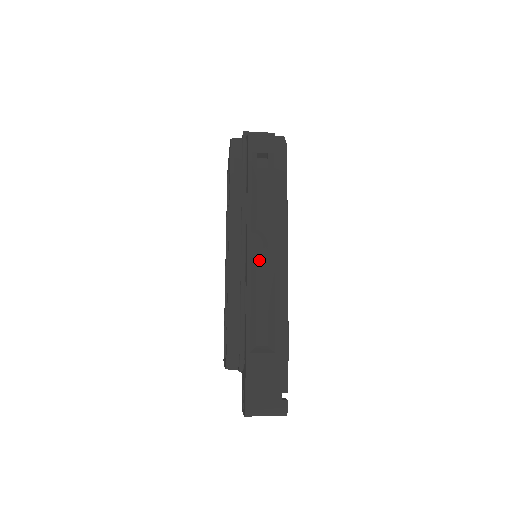
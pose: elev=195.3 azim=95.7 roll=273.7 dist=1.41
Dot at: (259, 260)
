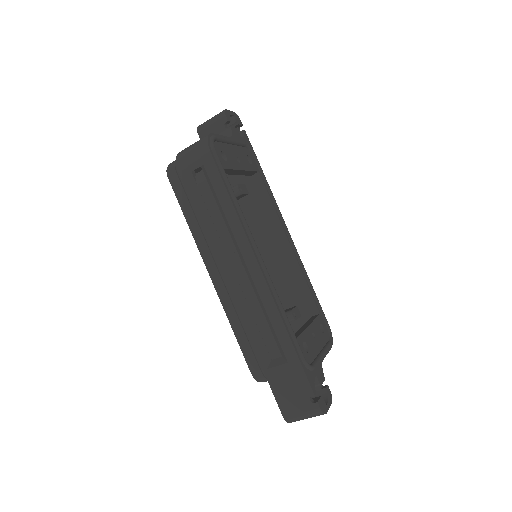
Dot at: (240, 278)
